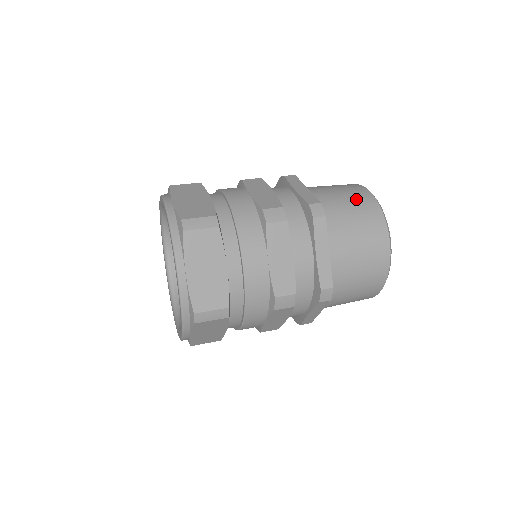
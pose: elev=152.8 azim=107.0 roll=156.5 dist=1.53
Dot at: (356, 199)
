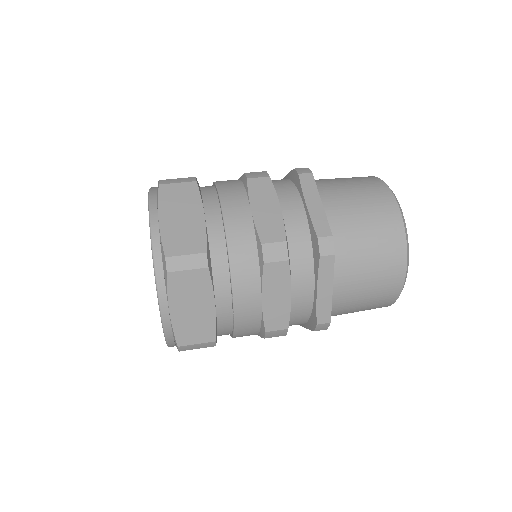
Dot at: (352, 177)
